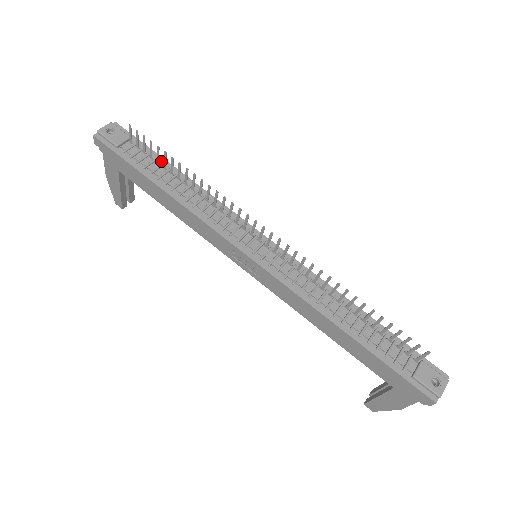
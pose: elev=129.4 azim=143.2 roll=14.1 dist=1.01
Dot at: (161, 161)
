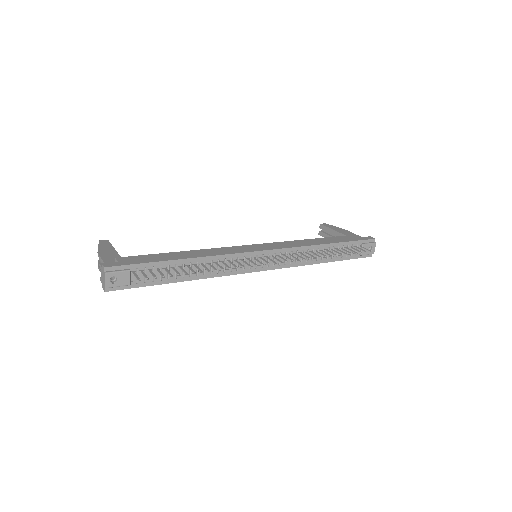
Dot at: (165, 265)
